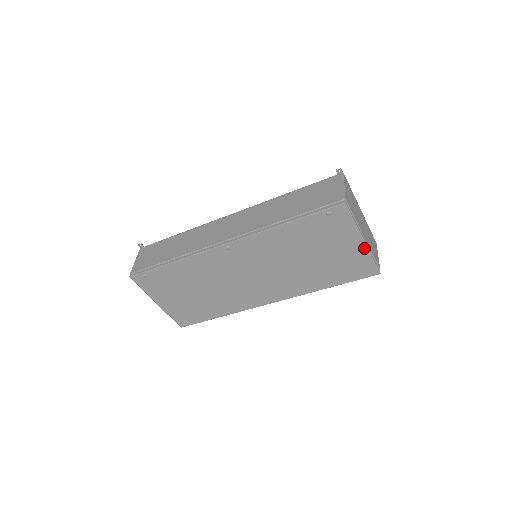
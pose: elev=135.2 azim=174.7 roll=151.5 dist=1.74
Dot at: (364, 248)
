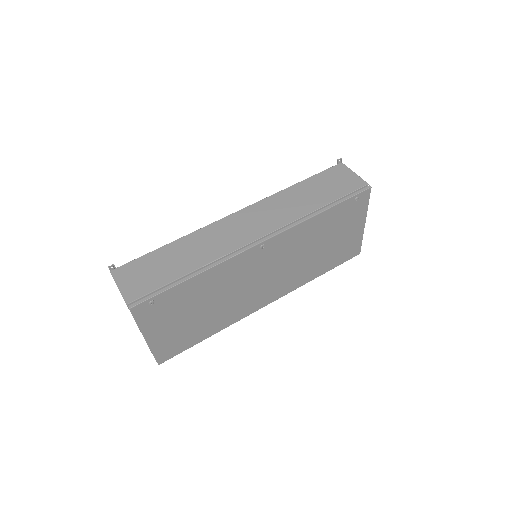
Dot at: (362, 230)
